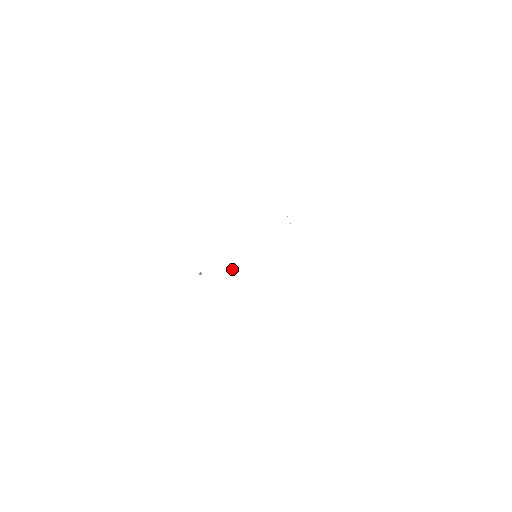
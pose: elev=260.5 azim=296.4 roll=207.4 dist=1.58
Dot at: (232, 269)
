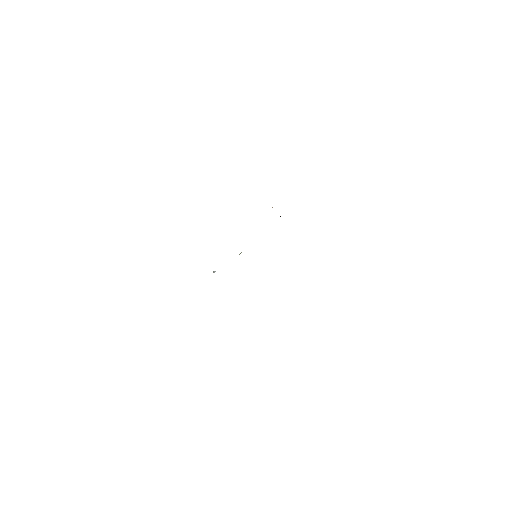
Dot at: (240, 253)
